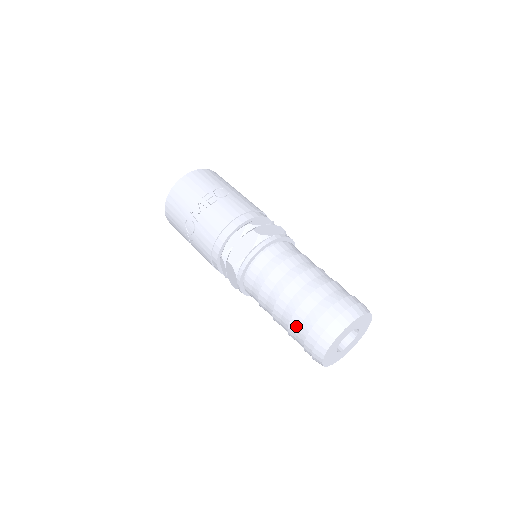
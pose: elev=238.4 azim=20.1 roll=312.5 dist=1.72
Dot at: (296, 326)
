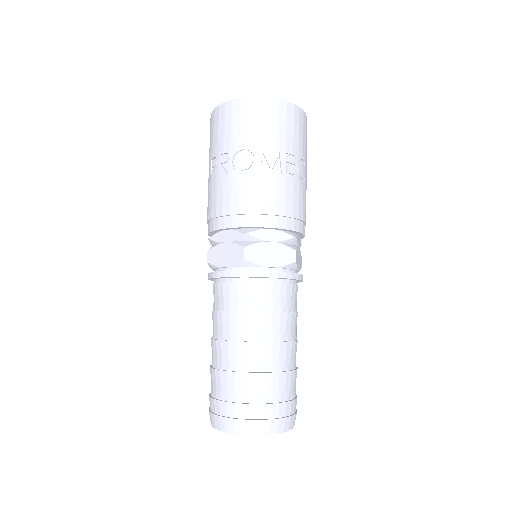
Dot at: (239, 382)
